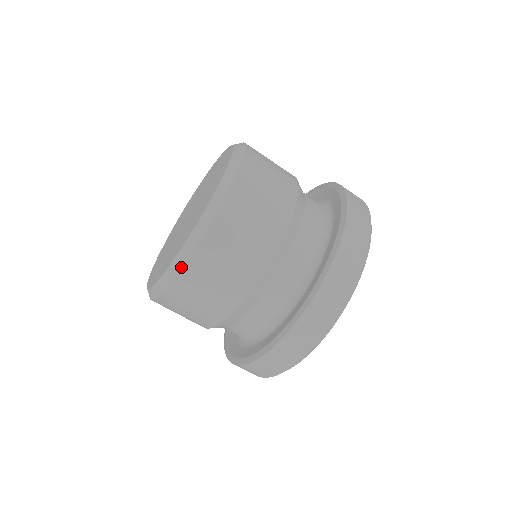
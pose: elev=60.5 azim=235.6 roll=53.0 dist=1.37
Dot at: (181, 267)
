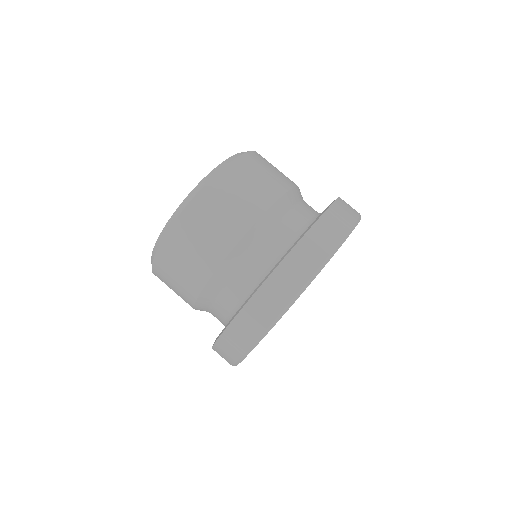
Dot at: (226, 165)
